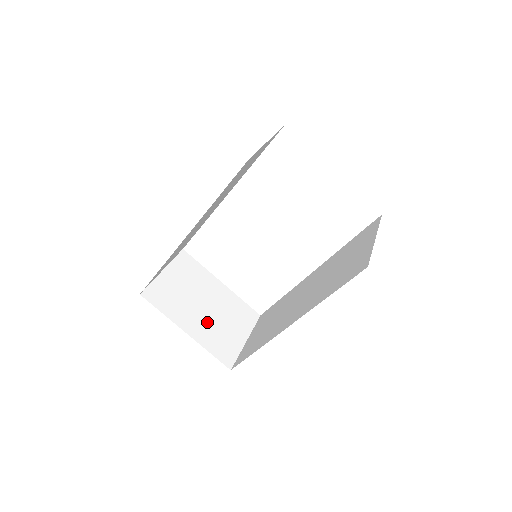
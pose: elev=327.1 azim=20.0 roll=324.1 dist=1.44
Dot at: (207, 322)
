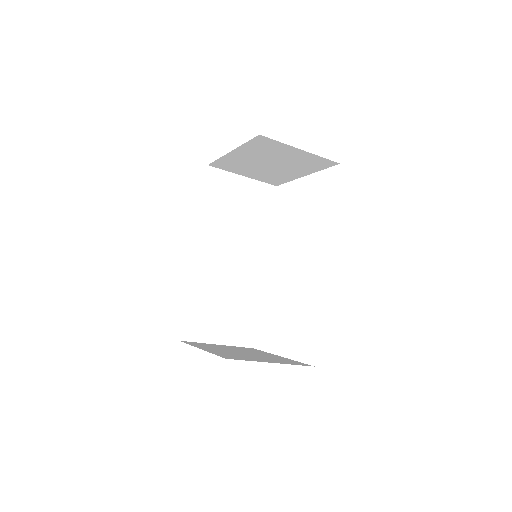
Dot at: (232, 353)
